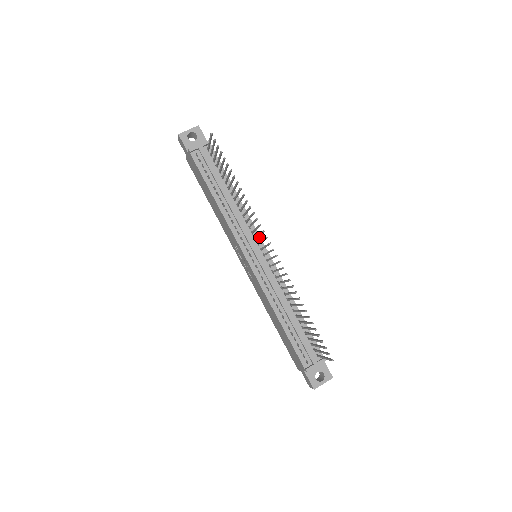
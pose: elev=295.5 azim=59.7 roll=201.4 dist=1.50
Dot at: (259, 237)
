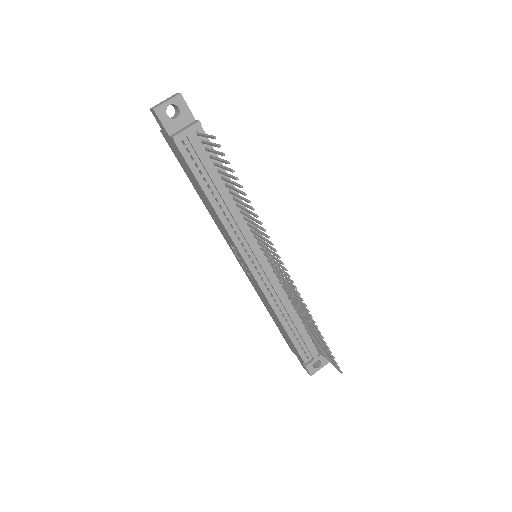
Dot at: occluded
